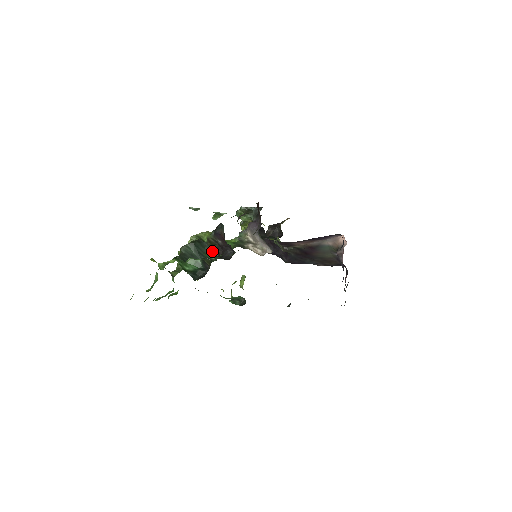
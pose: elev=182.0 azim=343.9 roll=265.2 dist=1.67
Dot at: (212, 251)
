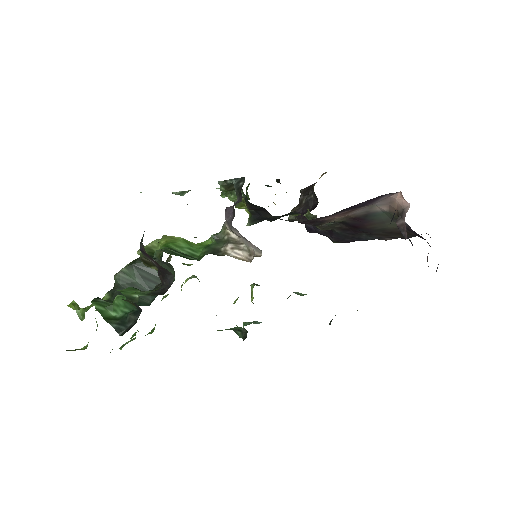
Dot at: occluded
